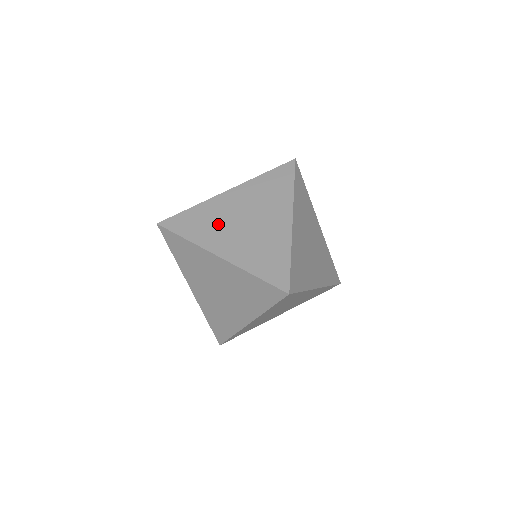
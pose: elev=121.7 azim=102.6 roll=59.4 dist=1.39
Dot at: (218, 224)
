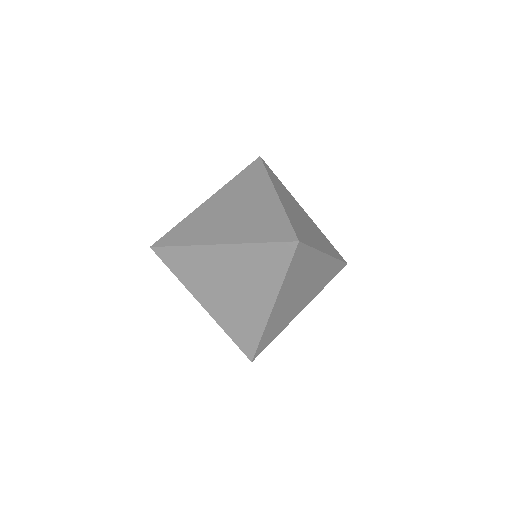
Dot at: (209, 223)
